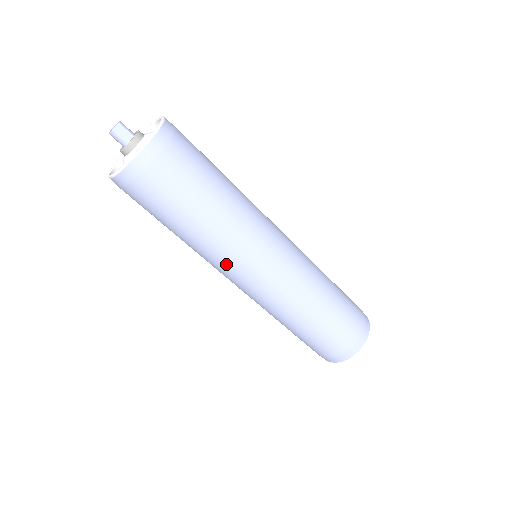
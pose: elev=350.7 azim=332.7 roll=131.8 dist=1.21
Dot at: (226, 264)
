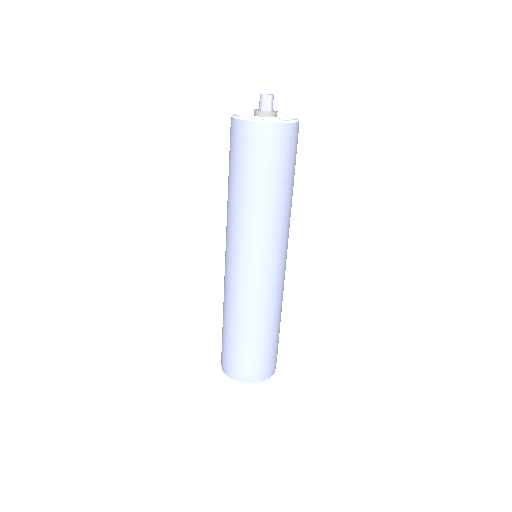
Dot at: (233, 237)
